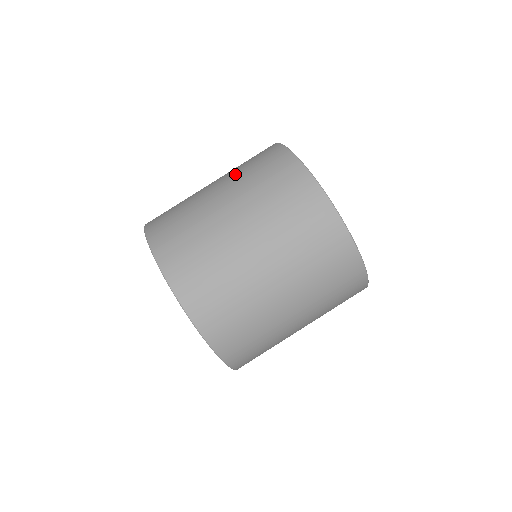
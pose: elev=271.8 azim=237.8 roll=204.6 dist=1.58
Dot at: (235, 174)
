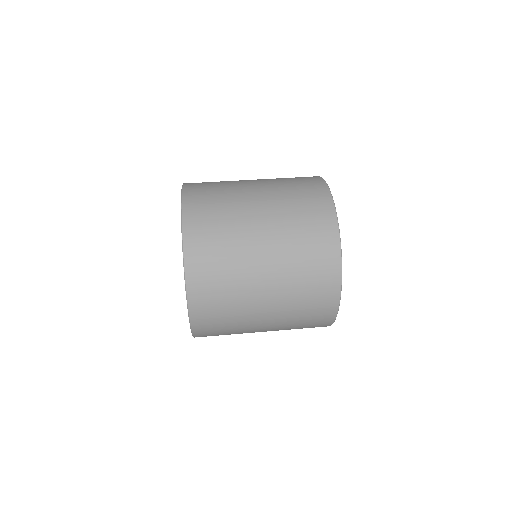
Dot at: occluded
